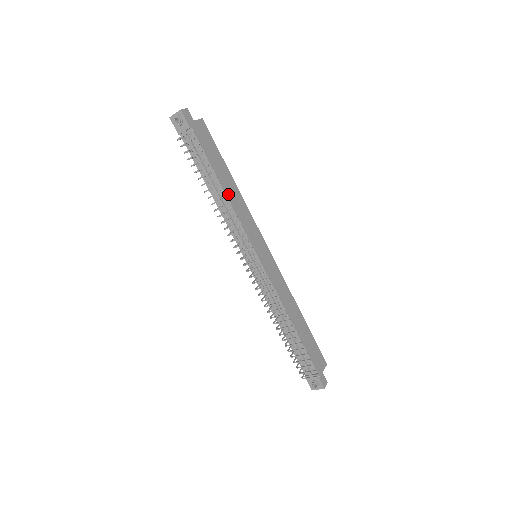
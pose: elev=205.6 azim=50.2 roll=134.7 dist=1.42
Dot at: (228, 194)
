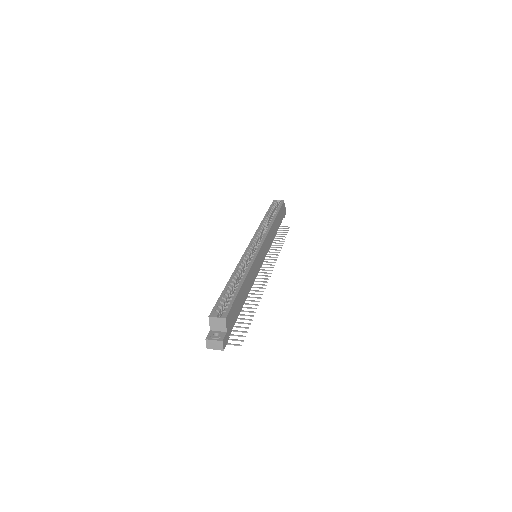
Dot at: (248, 291)
